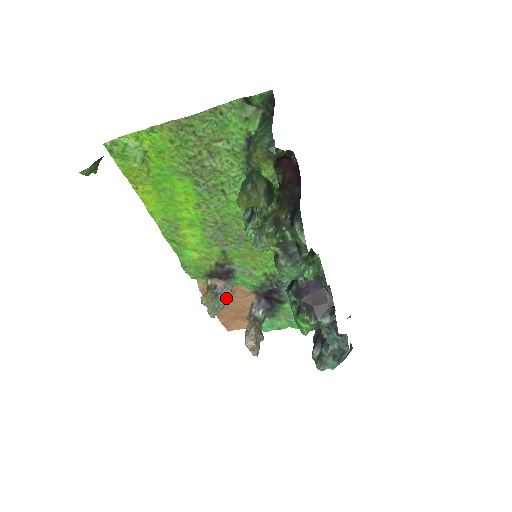
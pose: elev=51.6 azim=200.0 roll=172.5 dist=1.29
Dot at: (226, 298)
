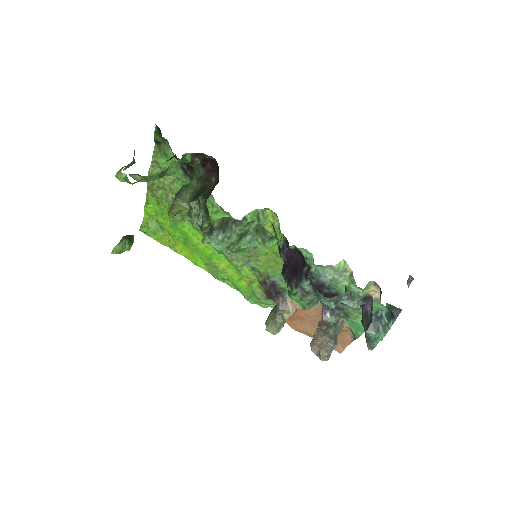
Dot at: (288, 312)
